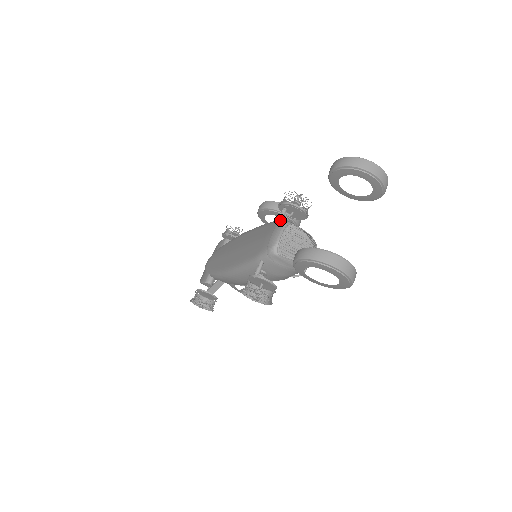
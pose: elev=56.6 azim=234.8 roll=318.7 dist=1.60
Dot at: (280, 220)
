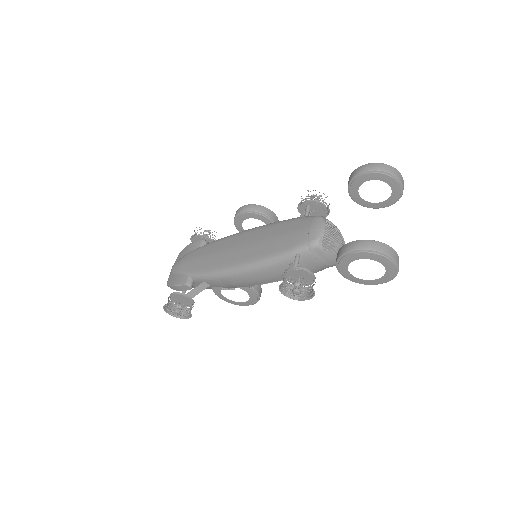
Dot at: (307, 216)
